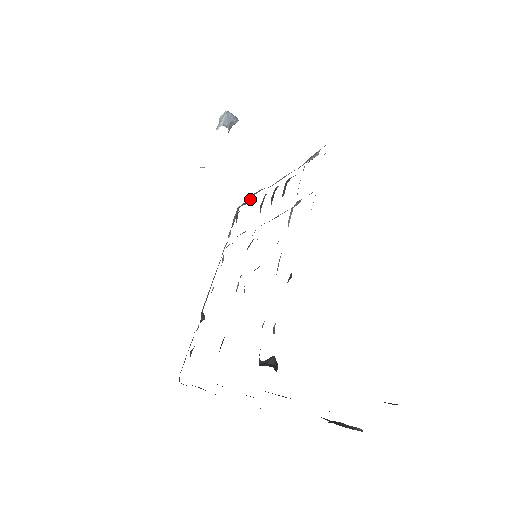
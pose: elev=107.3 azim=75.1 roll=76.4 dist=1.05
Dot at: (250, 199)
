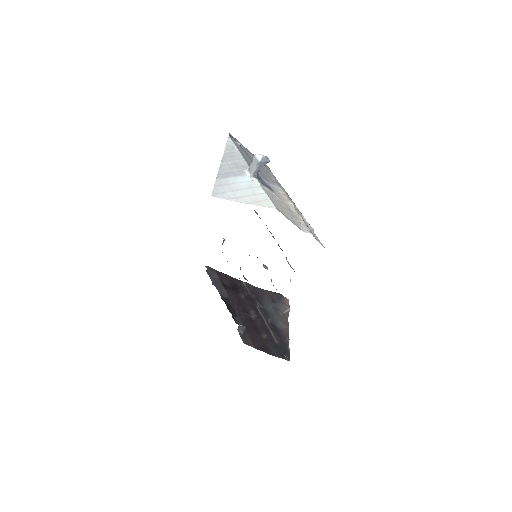
Dot at: occluded
